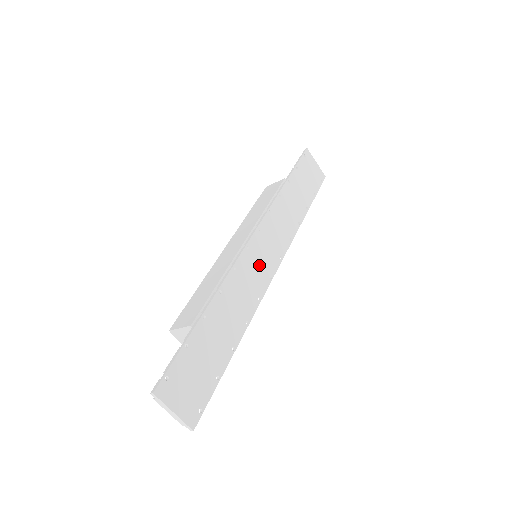
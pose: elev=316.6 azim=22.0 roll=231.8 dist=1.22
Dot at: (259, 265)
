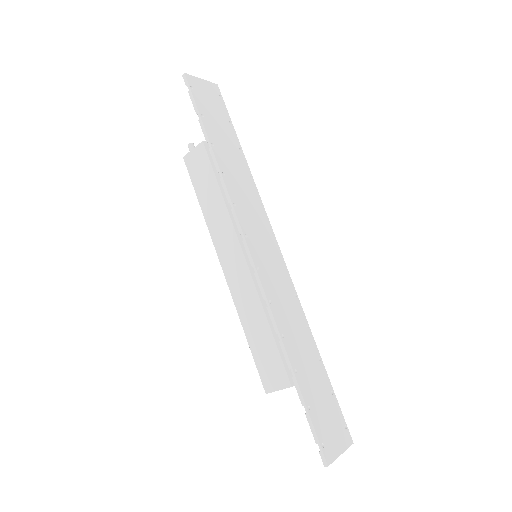
Dot at: (273, 269)
